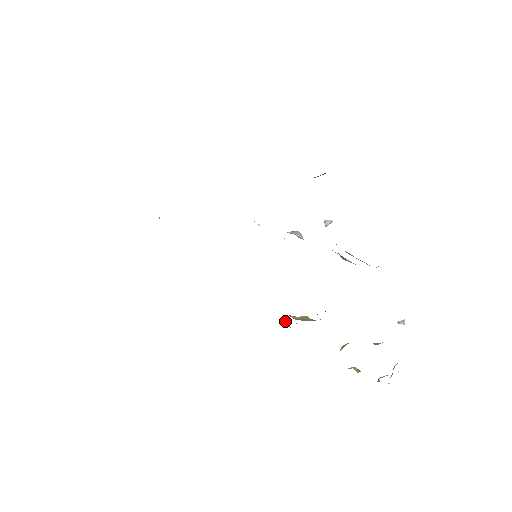
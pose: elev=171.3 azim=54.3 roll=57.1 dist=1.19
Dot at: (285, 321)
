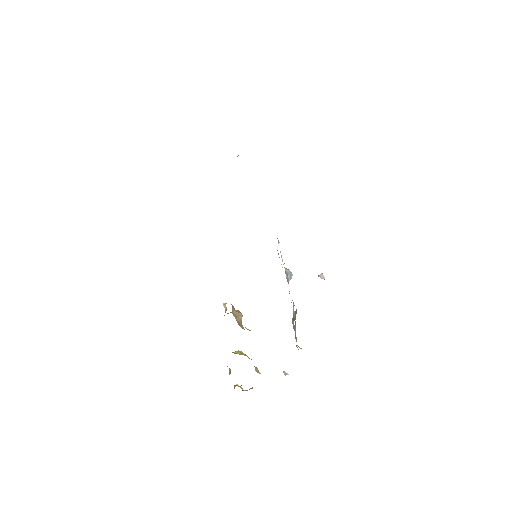
Dot at: occluded
